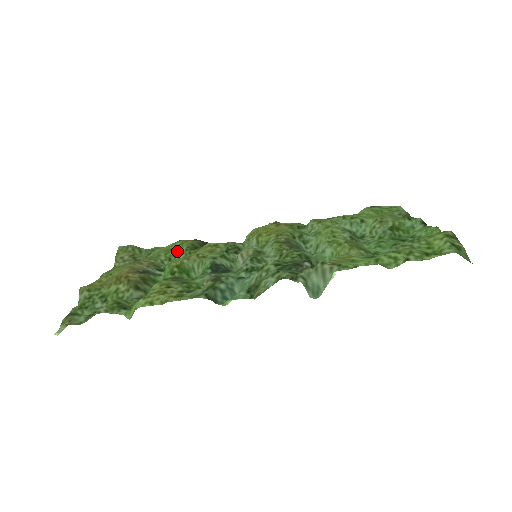
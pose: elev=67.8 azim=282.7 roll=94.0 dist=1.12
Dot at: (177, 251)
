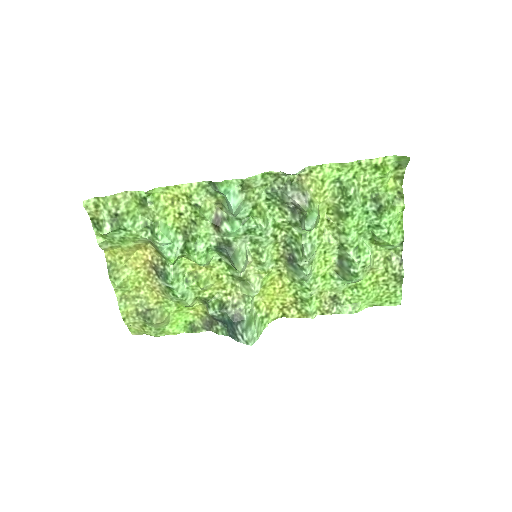
Dot at: (187, 306)
